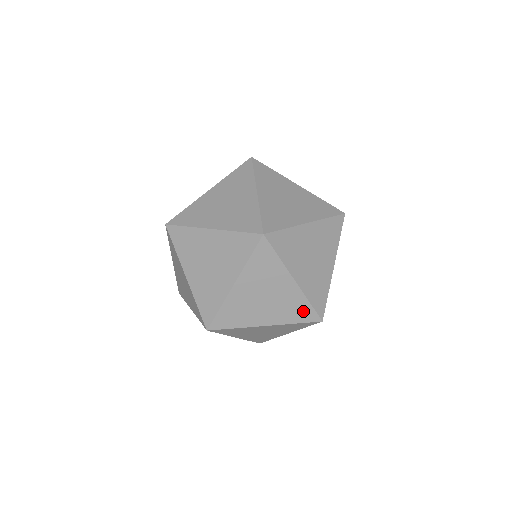
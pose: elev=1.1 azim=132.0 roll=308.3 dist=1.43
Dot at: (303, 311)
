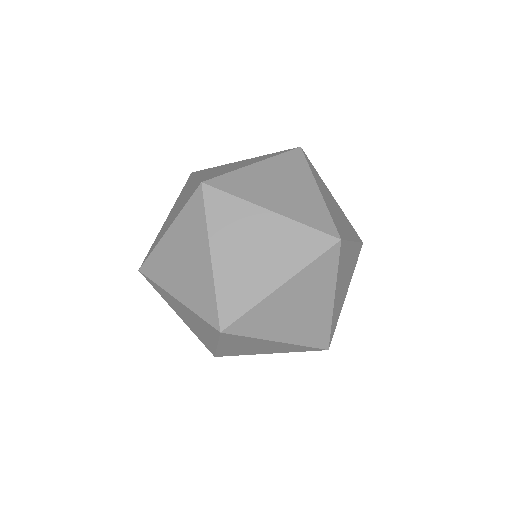
Dot at: (320, 218)
